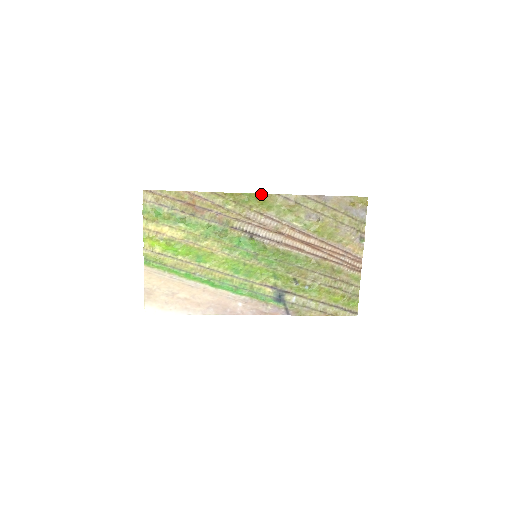
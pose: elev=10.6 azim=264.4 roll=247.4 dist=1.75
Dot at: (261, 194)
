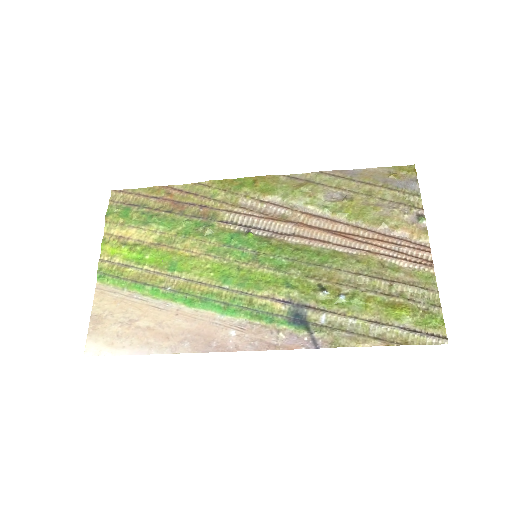
Dot at: (259, 177)
